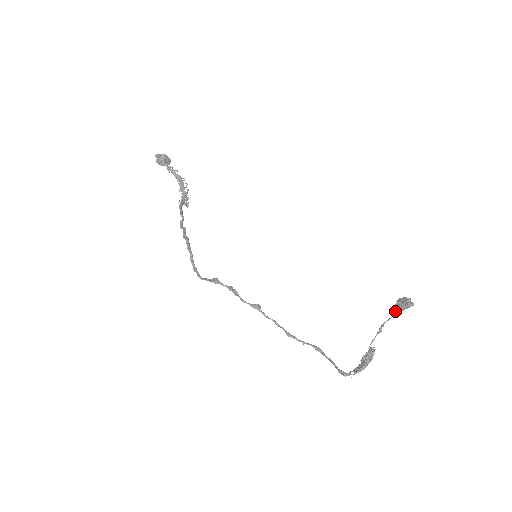
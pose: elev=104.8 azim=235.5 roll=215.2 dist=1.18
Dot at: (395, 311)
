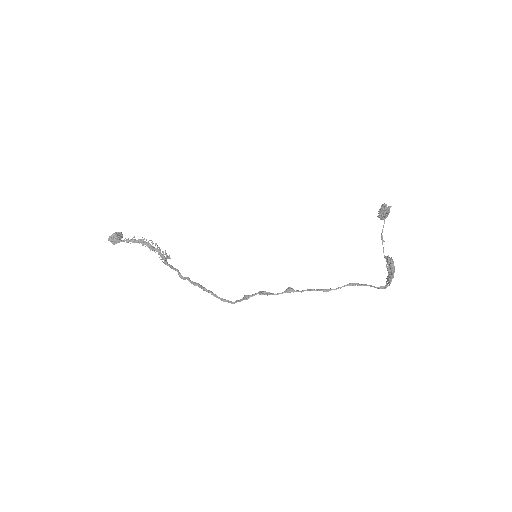
Dot at: occluded
